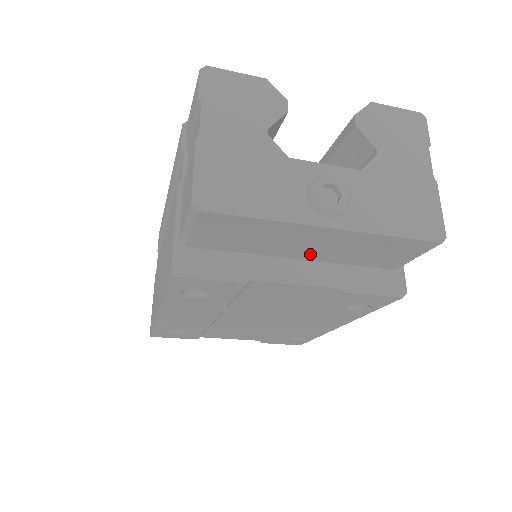
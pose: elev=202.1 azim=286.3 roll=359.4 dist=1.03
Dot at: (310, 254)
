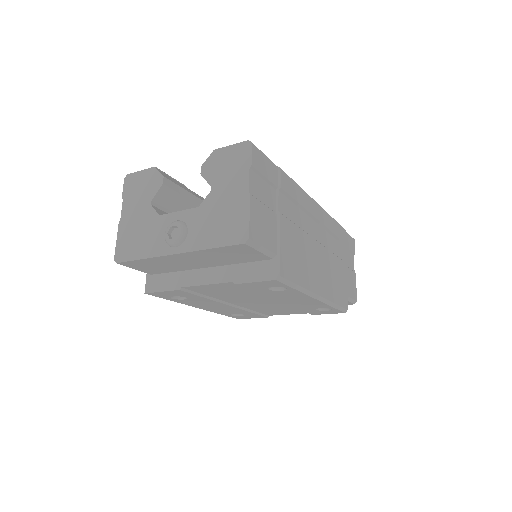
Dot at: (205, 264)
